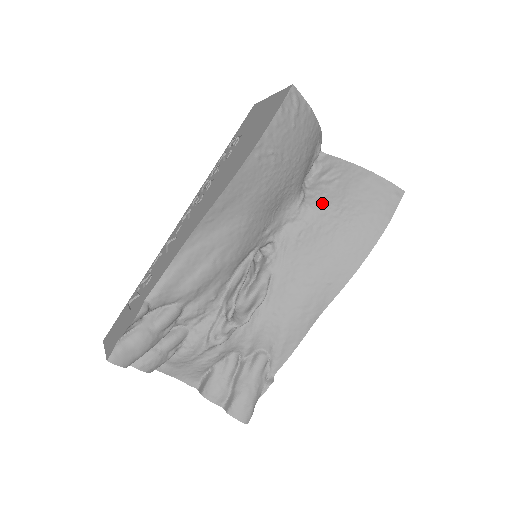
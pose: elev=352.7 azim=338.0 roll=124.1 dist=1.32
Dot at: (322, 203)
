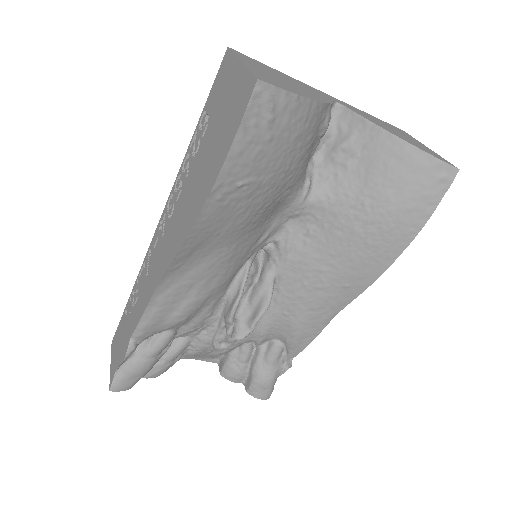
Dot at: (336, 192)
